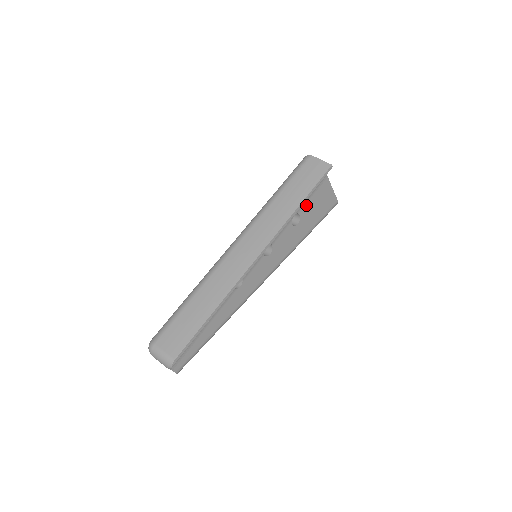
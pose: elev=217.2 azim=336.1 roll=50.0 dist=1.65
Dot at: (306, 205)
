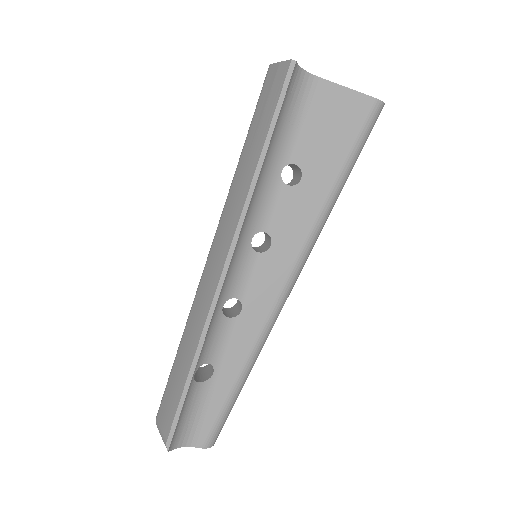
Dot at: (299, 144)
